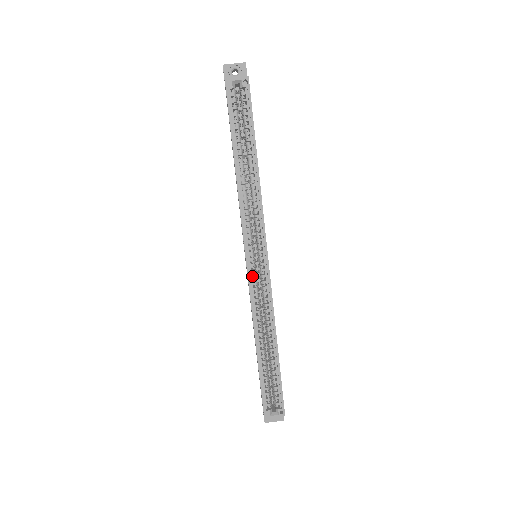
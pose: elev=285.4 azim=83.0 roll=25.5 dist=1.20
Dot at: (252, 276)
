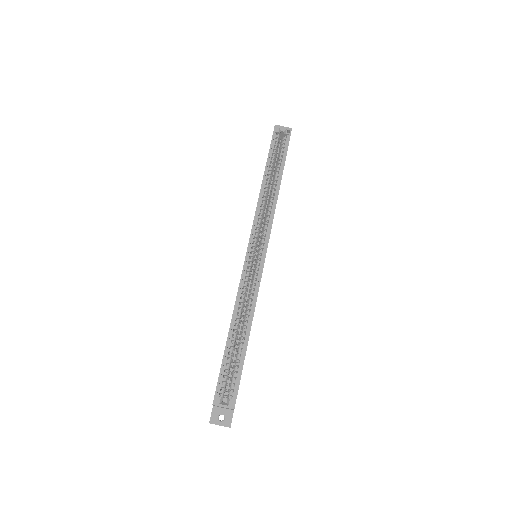
Dot at: occluded
